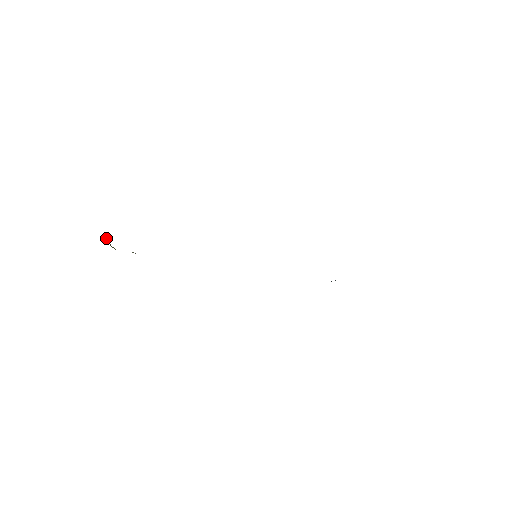
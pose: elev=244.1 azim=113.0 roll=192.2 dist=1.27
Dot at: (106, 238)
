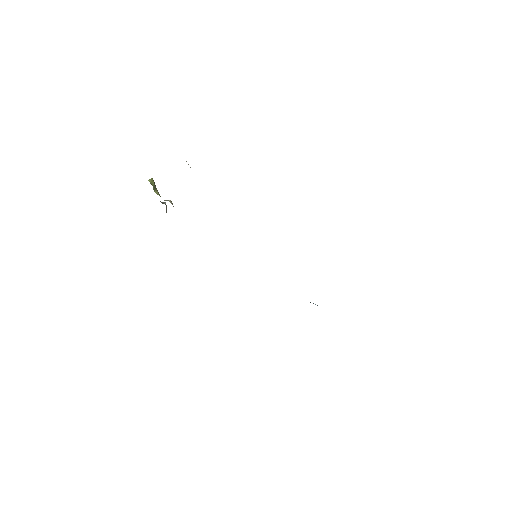
Dot at: (153, 182)
